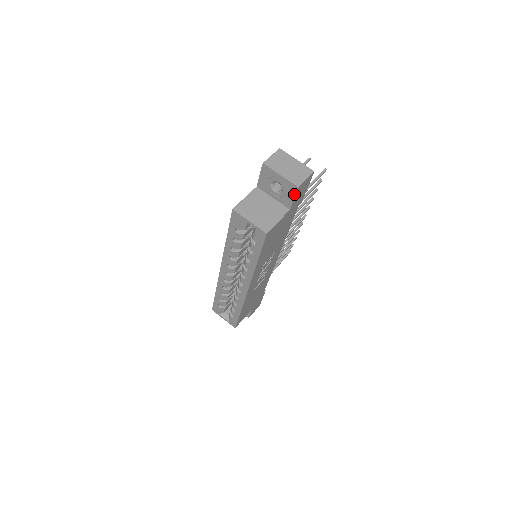
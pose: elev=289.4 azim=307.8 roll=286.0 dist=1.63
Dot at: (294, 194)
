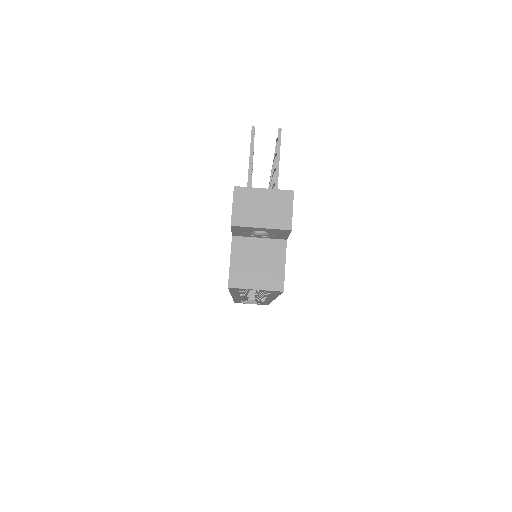
Dot at: (287, 233)
